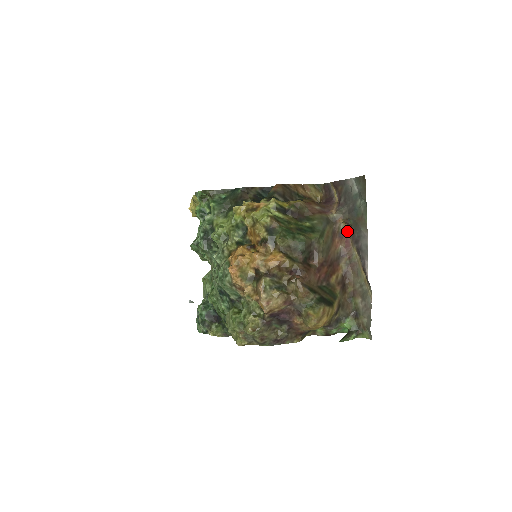
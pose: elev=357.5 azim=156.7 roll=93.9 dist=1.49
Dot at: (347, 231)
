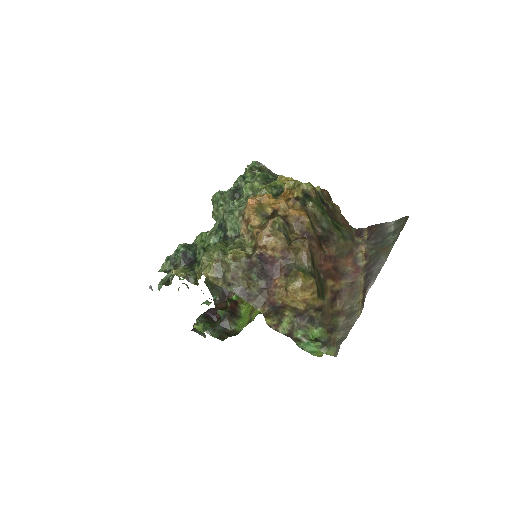
Dot at: (362, 262)
